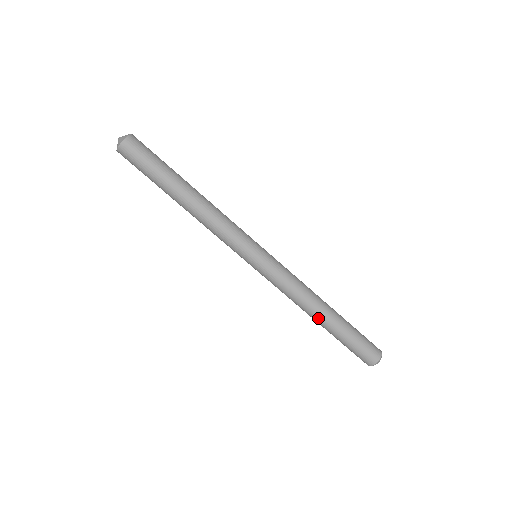
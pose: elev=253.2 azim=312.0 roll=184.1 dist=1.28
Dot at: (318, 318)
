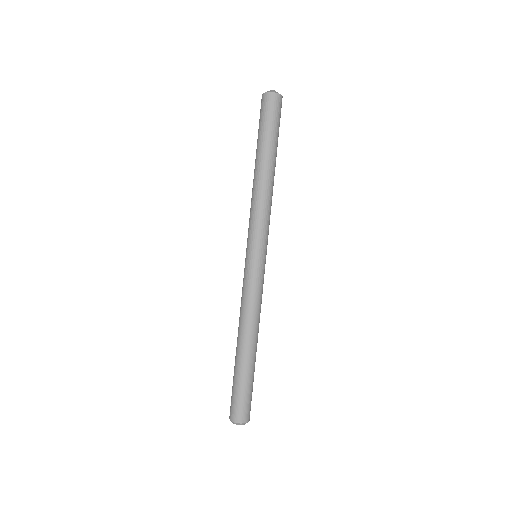
Dot at: (243, 344)
